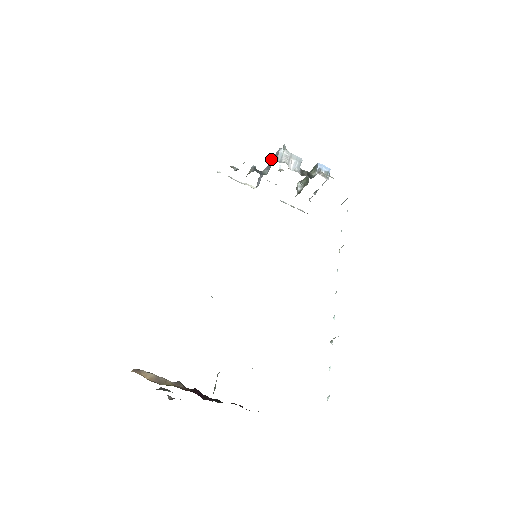
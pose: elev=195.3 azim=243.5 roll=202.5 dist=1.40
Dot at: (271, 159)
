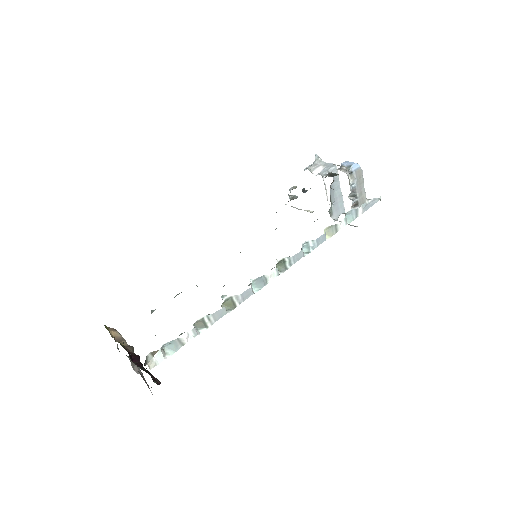
Dot at: occluded
